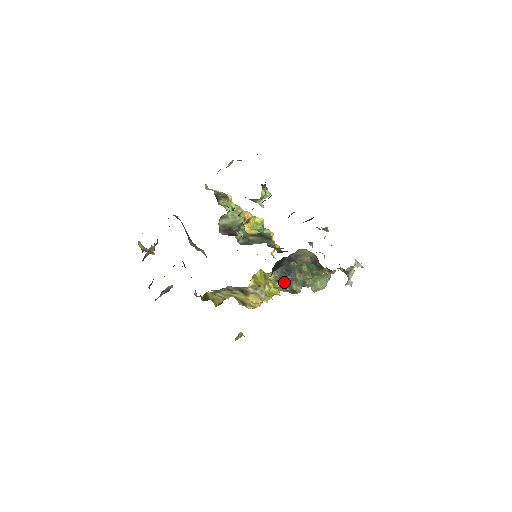
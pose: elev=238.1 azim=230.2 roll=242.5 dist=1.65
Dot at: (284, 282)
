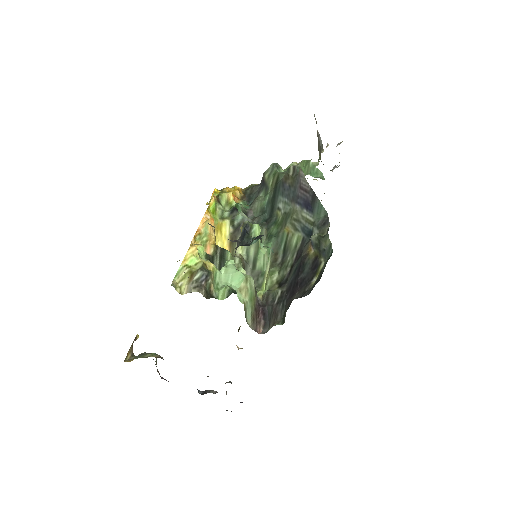
Dot at: occluded
